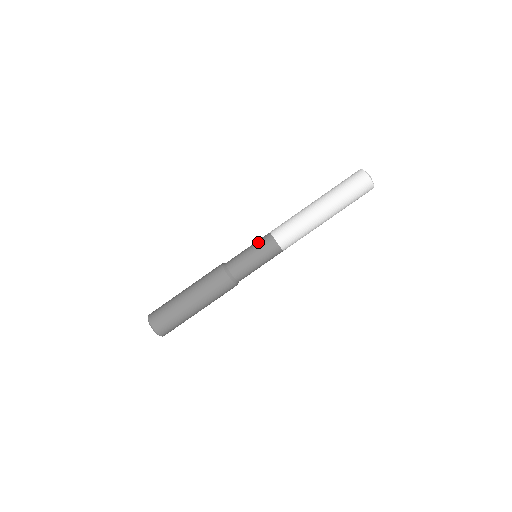
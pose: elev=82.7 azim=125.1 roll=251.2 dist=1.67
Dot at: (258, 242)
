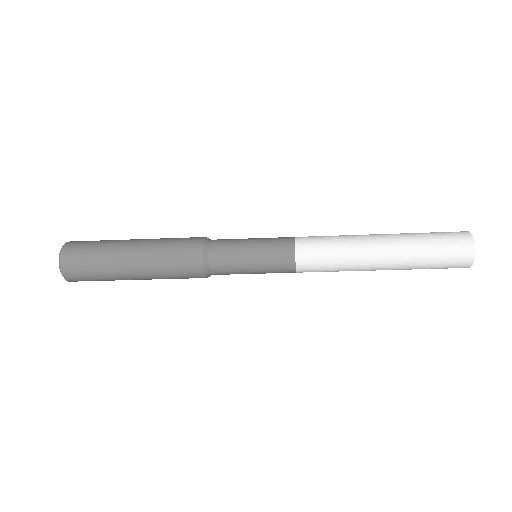
Dot at: (271, 254)
